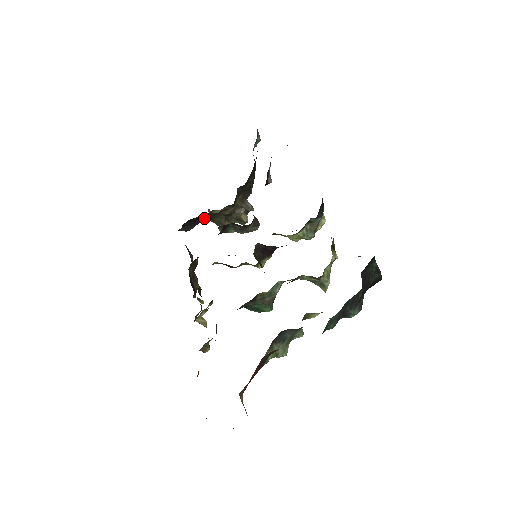
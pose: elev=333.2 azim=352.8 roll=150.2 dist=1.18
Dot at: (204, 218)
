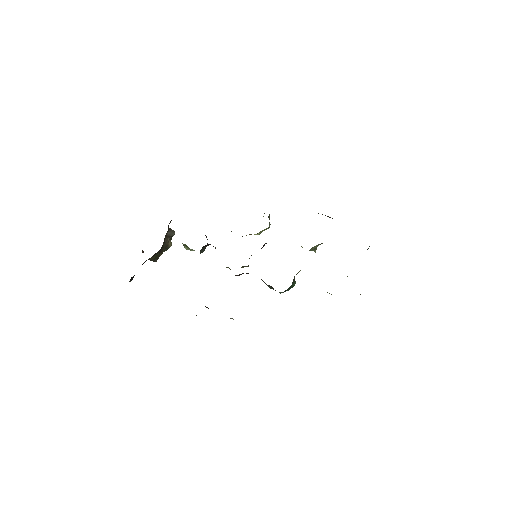
Dot at: (148, 259)
